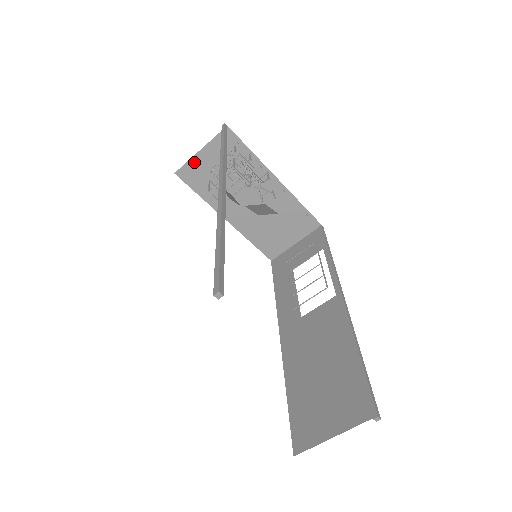
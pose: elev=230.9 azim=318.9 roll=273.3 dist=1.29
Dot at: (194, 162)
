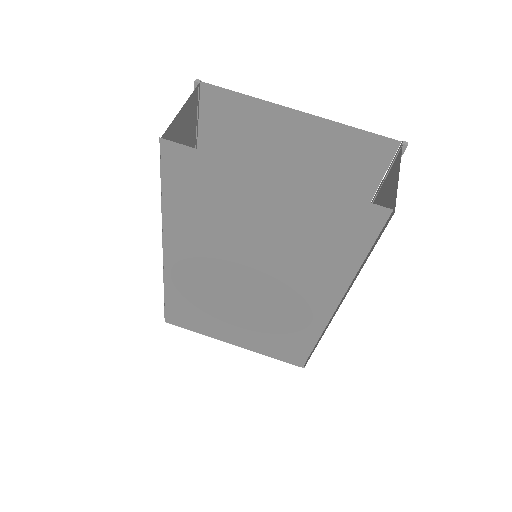
Dot at: occluded
